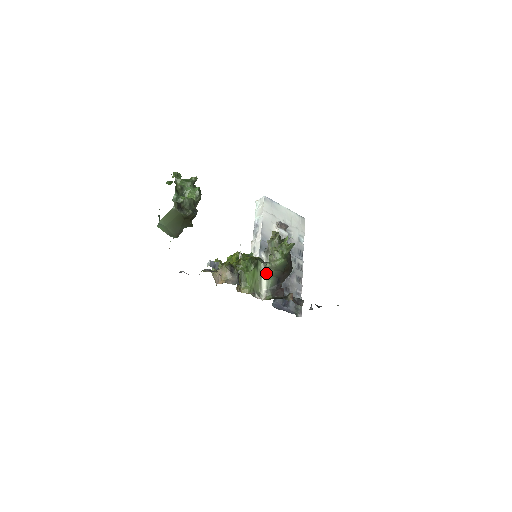
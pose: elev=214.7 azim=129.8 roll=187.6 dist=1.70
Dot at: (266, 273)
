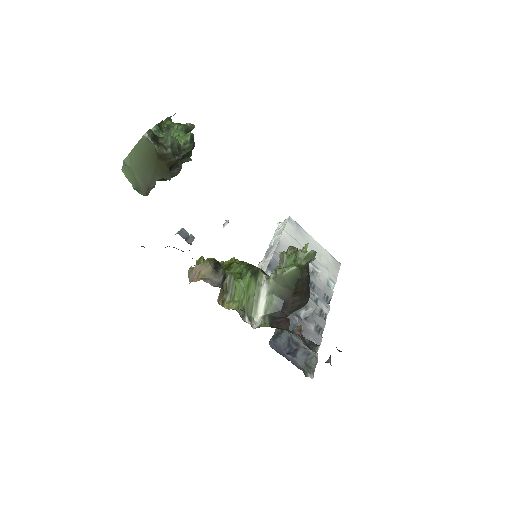
Dot at: (267, 289)
